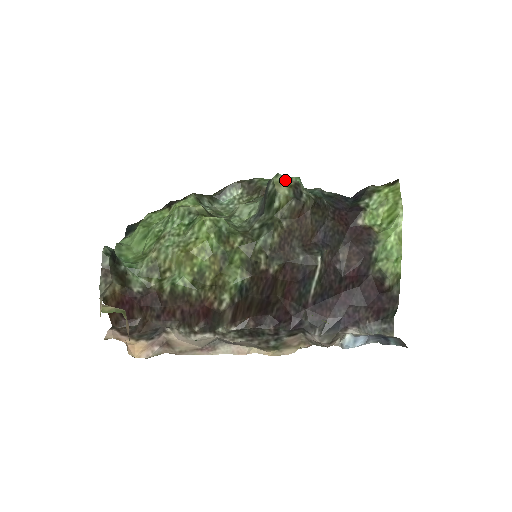
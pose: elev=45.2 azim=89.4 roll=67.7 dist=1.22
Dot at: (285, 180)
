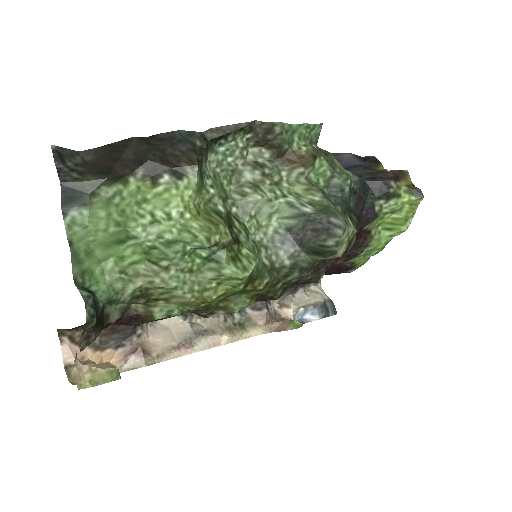
Dot at: (349, 235)
